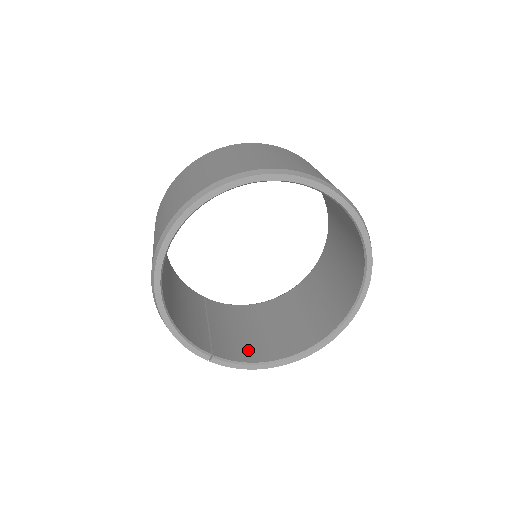
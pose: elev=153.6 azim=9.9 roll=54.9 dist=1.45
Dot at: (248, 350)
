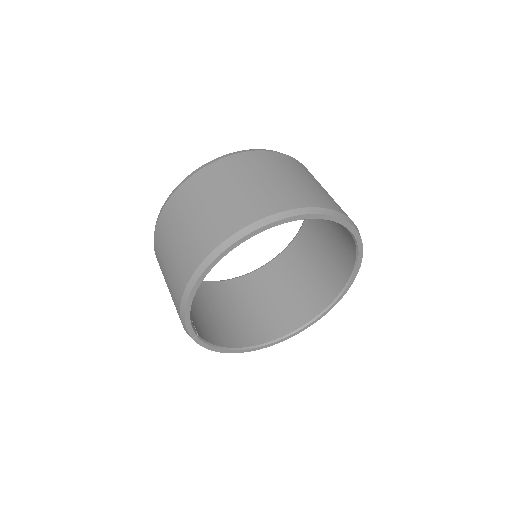
Dot at: (212, 332)
